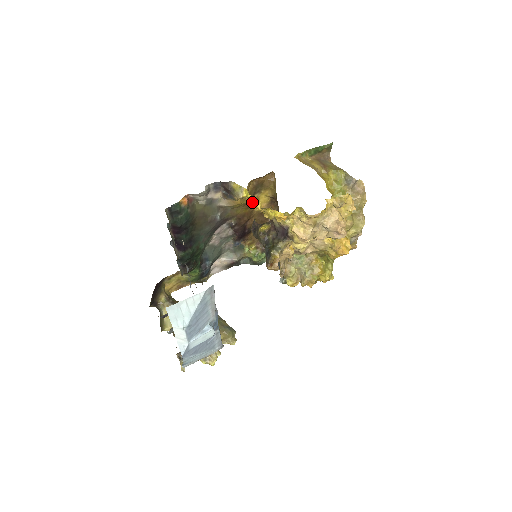
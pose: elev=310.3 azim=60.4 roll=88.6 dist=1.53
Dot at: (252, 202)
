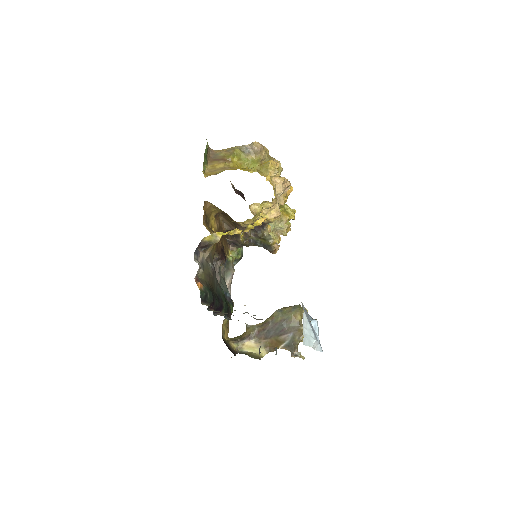
Dot at: (231, 234)
